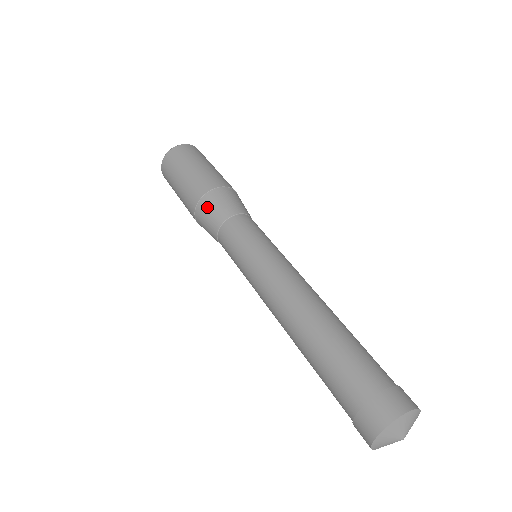
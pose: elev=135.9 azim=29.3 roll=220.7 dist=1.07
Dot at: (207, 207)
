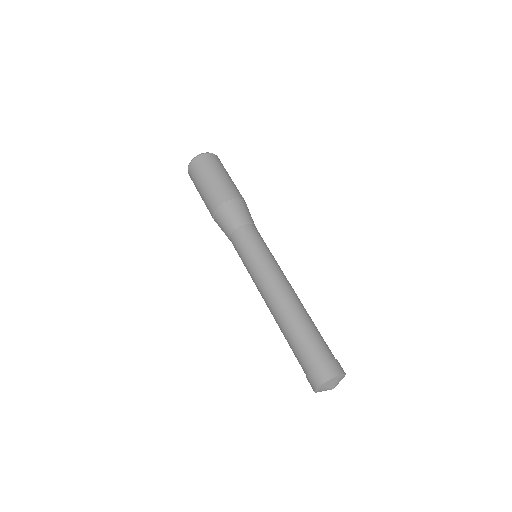
Dot at: (237, 207)
